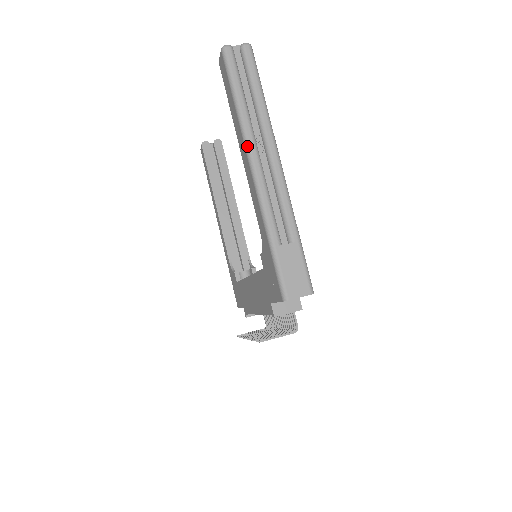
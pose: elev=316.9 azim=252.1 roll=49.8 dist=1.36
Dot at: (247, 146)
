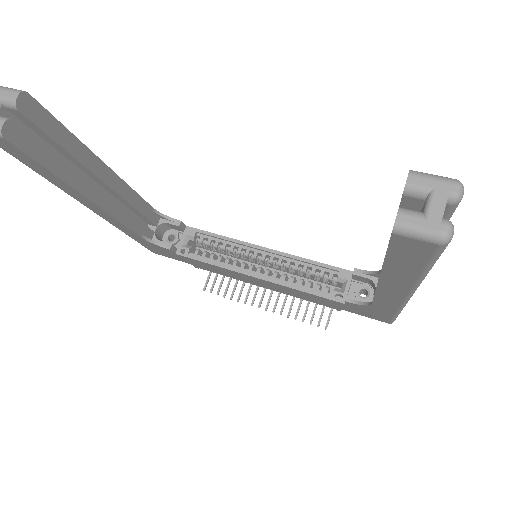
Dot at: occluded
